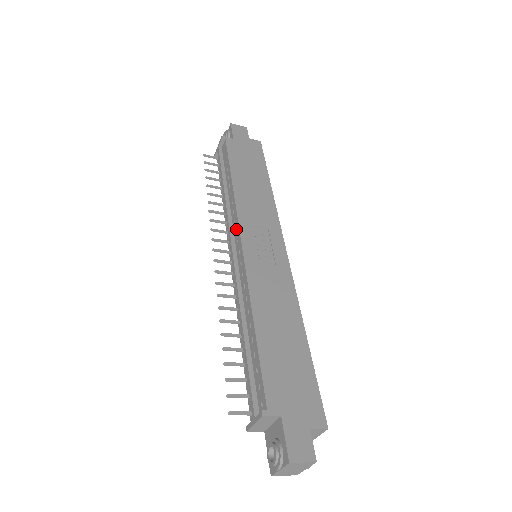
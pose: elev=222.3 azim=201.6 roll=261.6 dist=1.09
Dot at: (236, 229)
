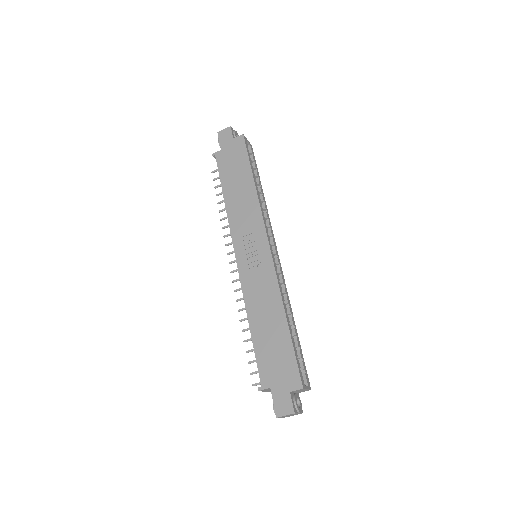
Dot at: occluded
